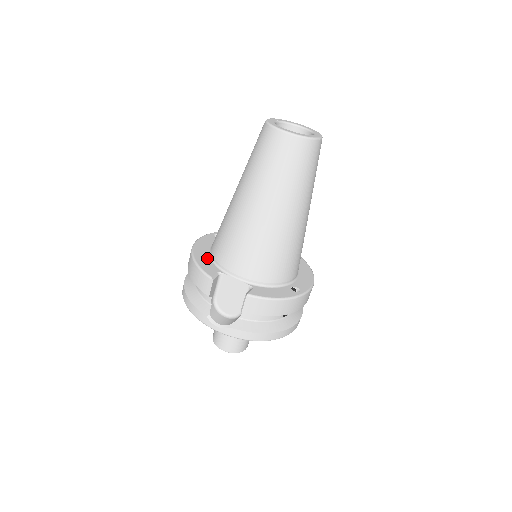
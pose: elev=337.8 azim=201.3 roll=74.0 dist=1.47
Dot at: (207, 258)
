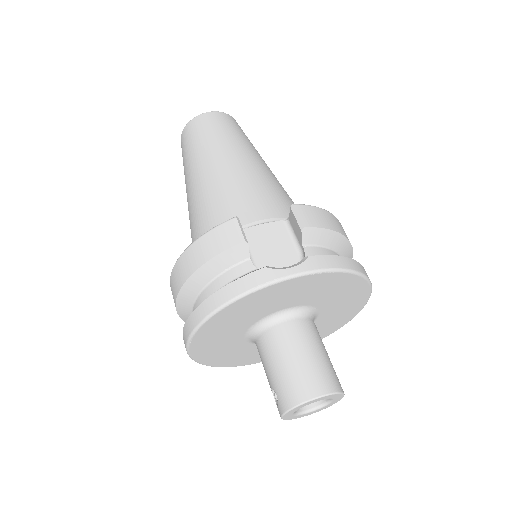
Dot at: occluded
